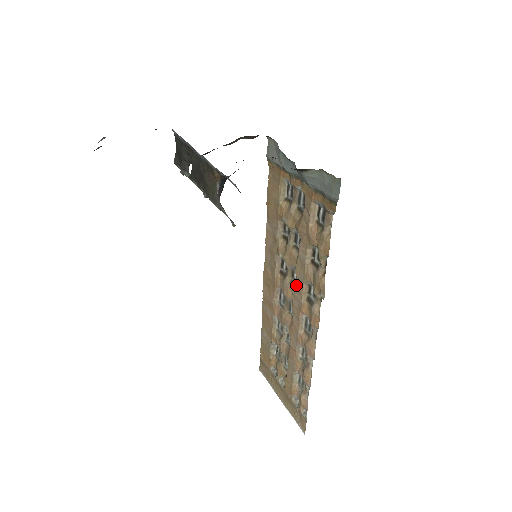
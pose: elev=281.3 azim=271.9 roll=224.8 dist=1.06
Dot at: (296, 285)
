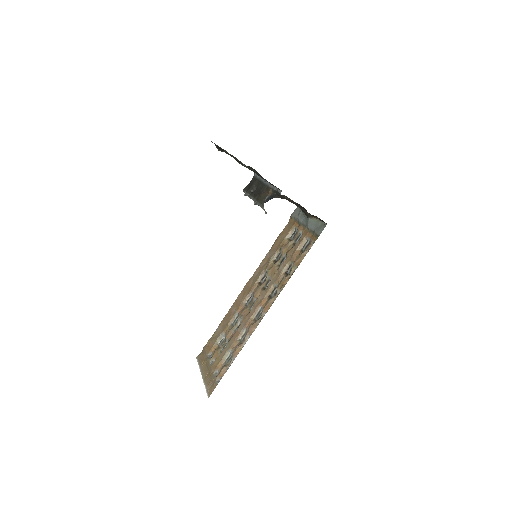
Dot at: occluded
